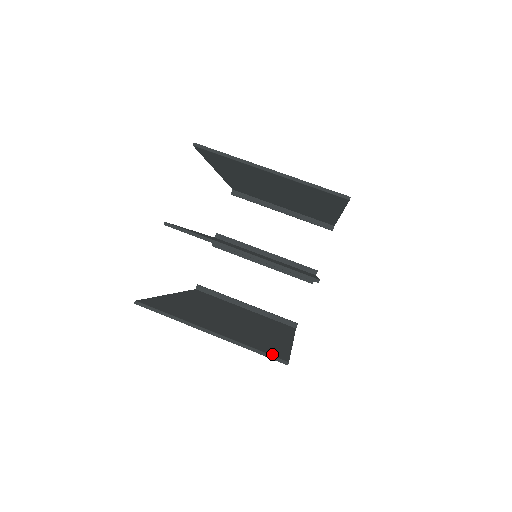
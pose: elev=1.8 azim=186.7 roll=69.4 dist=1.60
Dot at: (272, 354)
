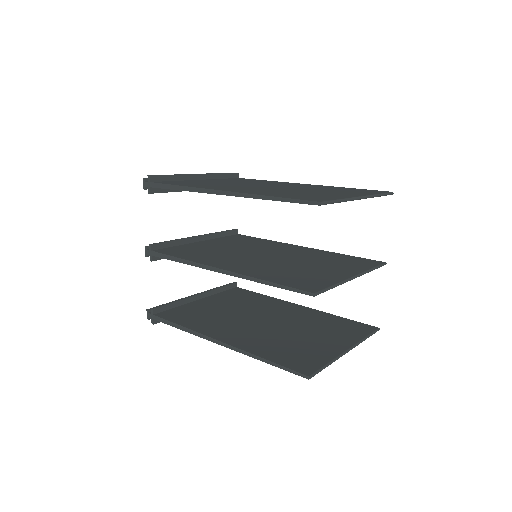
Dot at: (369, 331)
